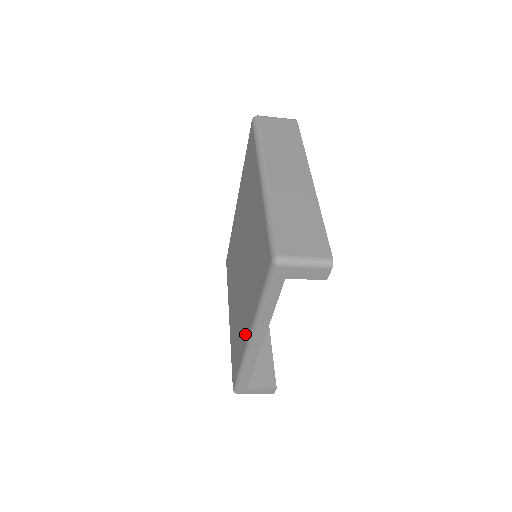
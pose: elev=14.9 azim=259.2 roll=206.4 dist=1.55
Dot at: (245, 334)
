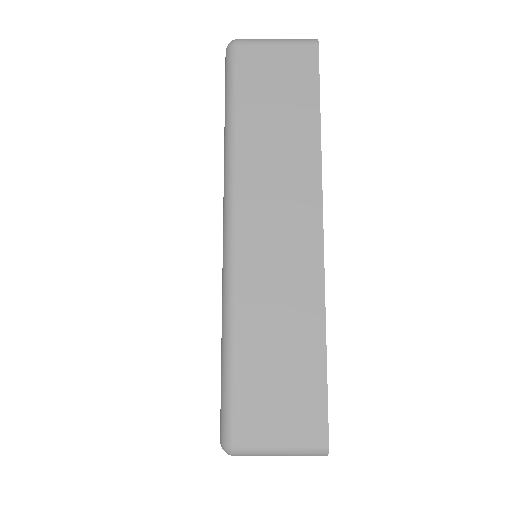
Dot at: occluded
